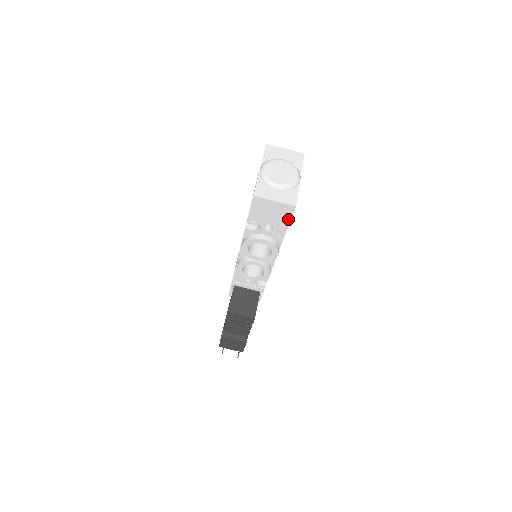
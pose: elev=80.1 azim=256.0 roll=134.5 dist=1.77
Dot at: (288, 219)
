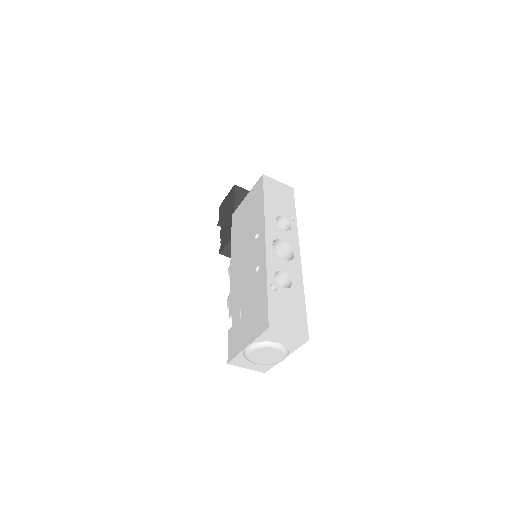
Dot at: occluded
